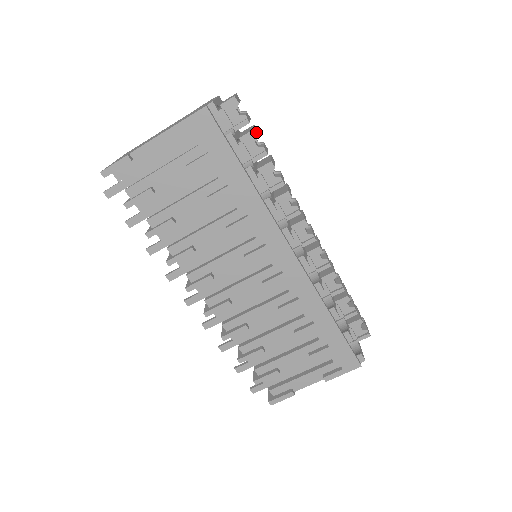
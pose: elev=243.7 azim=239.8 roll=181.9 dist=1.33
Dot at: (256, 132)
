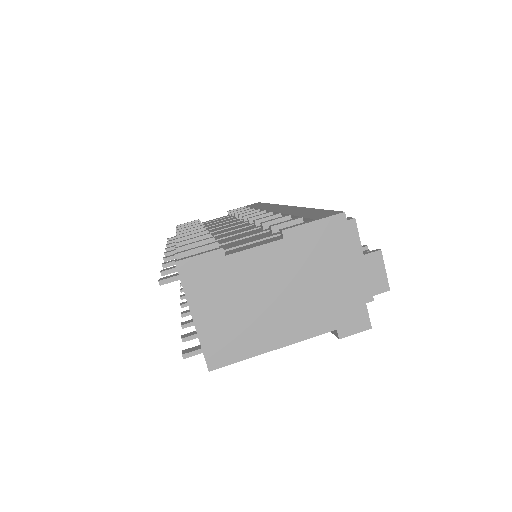
Dot at: occluded
